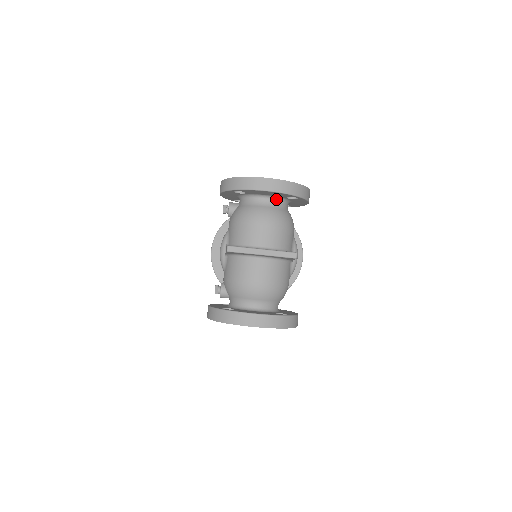
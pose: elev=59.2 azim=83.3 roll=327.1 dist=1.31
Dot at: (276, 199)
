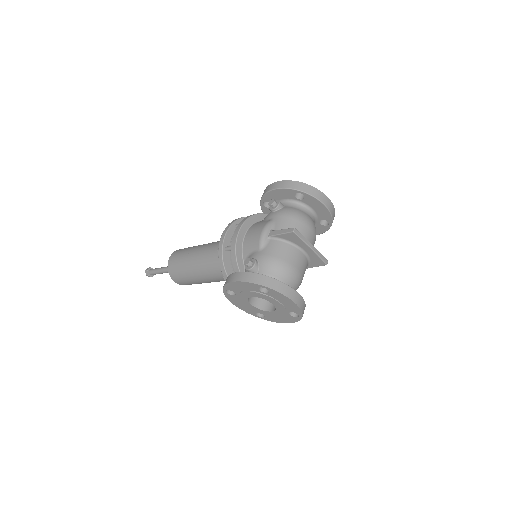
Dot at: (314, 217)
